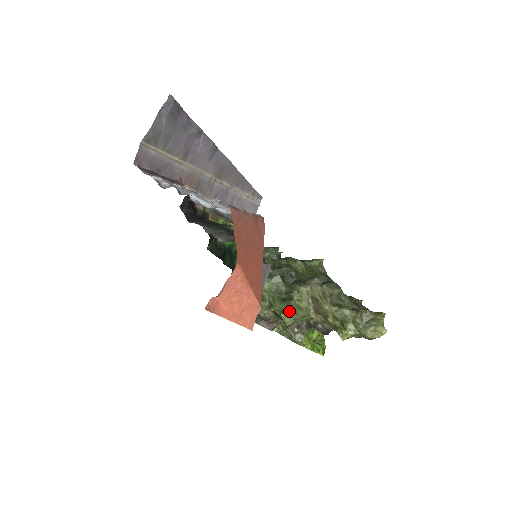
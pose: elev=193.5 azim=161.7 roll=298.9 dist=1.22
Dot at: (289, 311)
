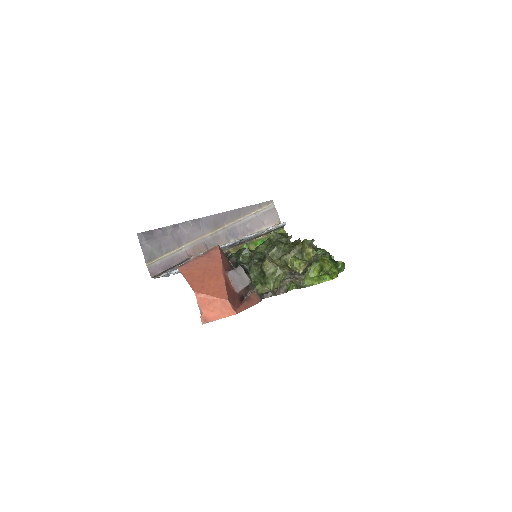
Dot at: (267, 281)
